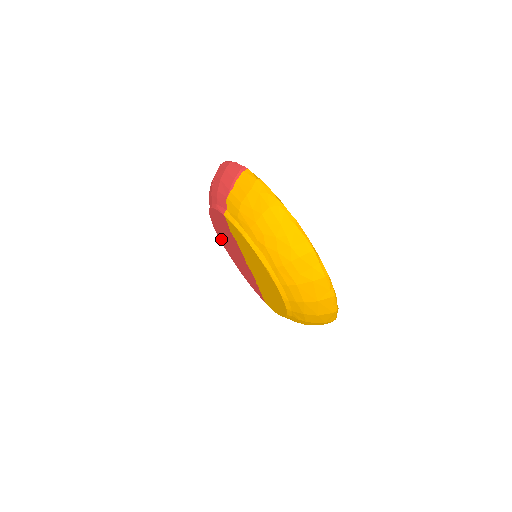
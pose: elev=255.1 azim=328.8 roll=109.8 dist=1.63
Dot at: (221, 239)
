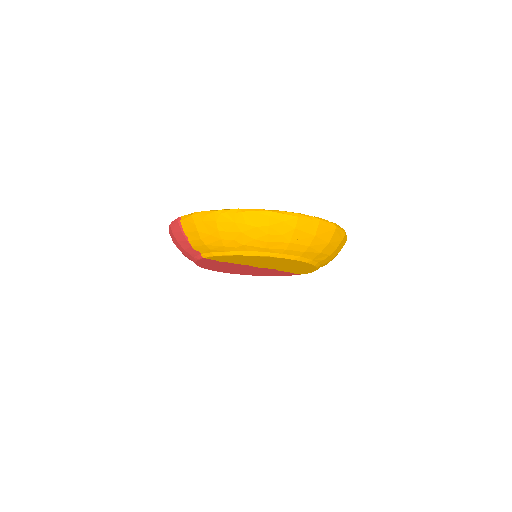
Dot at: (228, 272)
